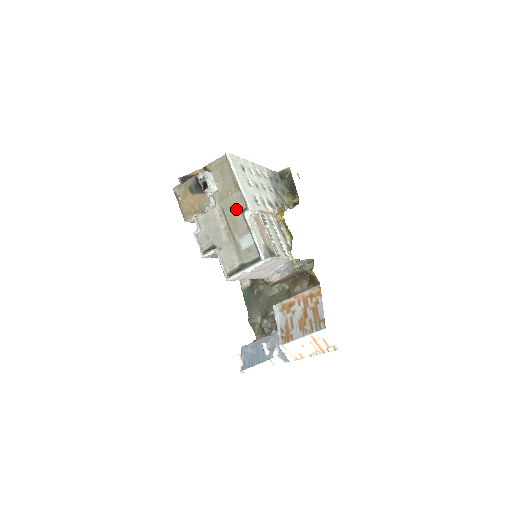
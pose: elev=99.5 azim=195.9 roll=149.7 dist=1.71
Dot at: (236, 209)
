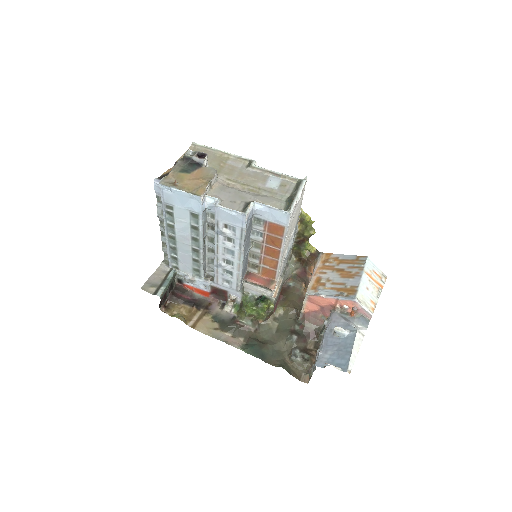
Dot at: (240, 170)
